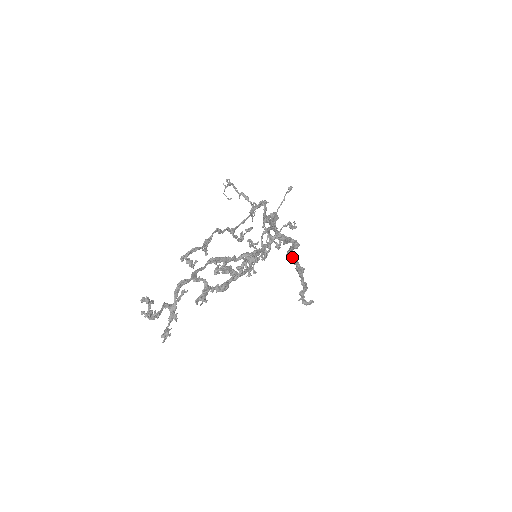
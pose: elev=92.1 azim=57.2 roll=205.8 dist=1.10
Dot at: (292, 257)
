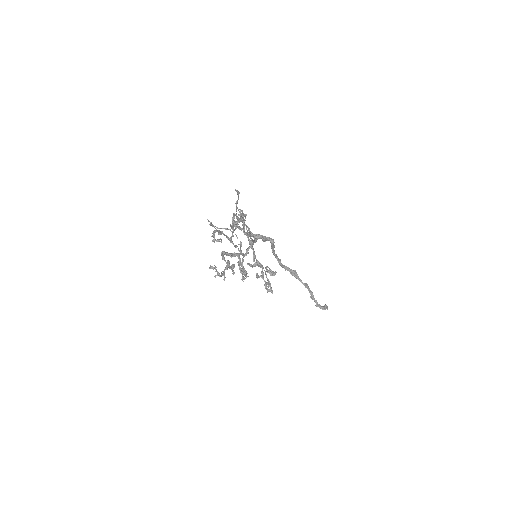
Dot at: (280, 262)
